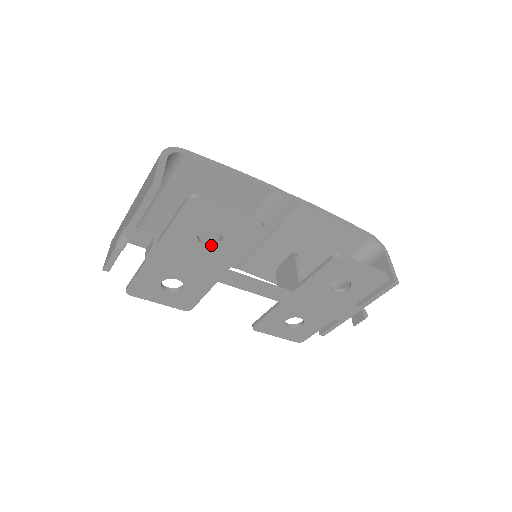
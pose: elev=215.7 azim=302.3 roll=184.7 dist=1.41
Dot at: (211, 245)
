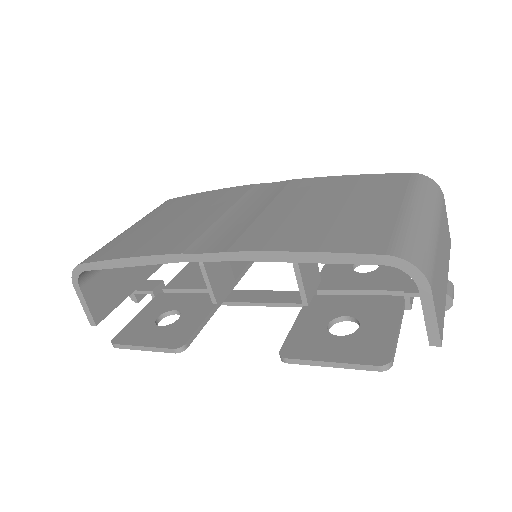
Dot at: occluded
